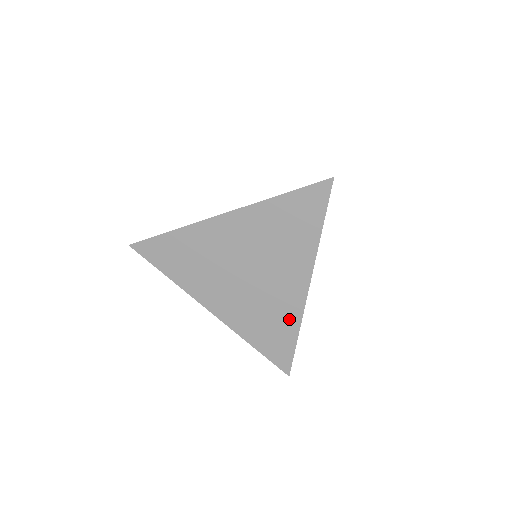
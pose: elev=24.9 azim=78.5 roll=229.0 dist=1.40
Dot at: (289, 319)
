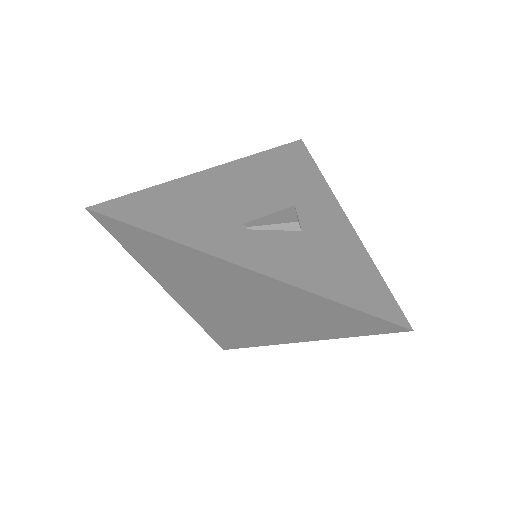
Dot at: (255, 339)
